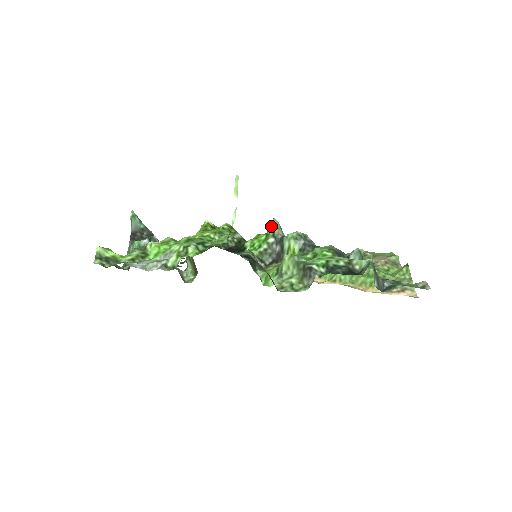
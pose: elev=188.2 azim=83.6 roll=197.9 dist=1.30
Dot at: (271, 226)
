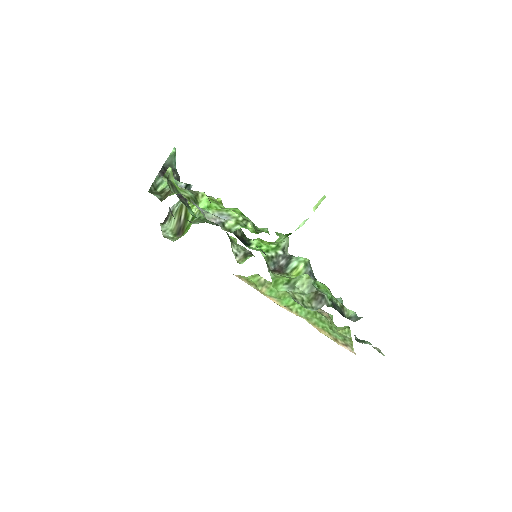
Dot at: (284, 241)
